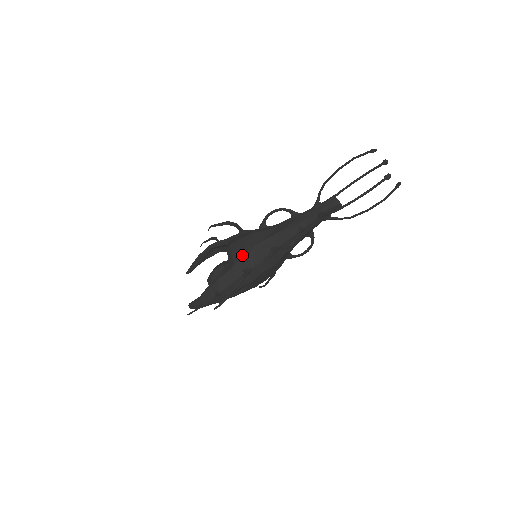
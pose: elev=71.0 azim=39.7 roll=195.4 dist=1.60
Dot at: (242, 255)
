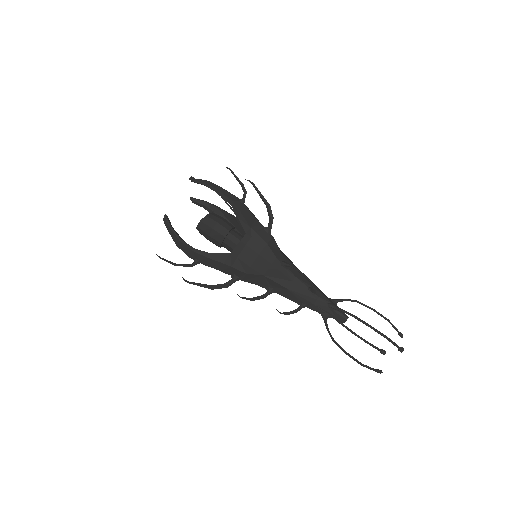
Dot at: (245, 269)
